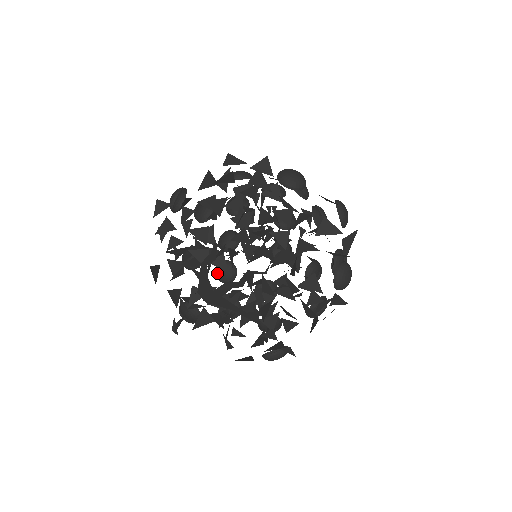
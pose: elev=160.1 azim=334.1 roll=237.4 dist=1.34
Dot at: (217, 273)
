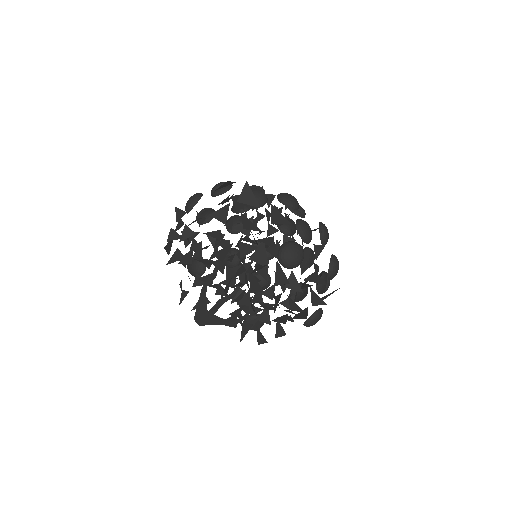
Dot at: occluded
